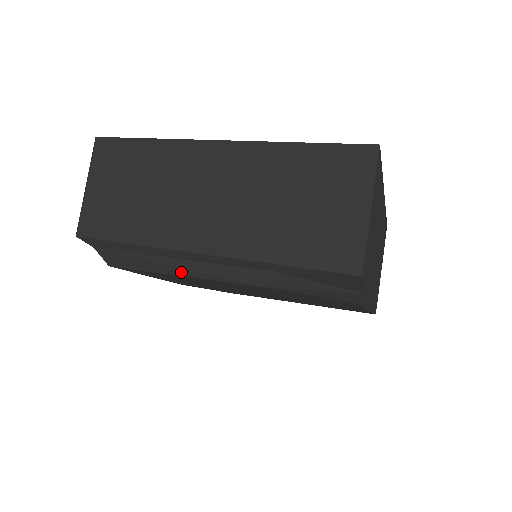
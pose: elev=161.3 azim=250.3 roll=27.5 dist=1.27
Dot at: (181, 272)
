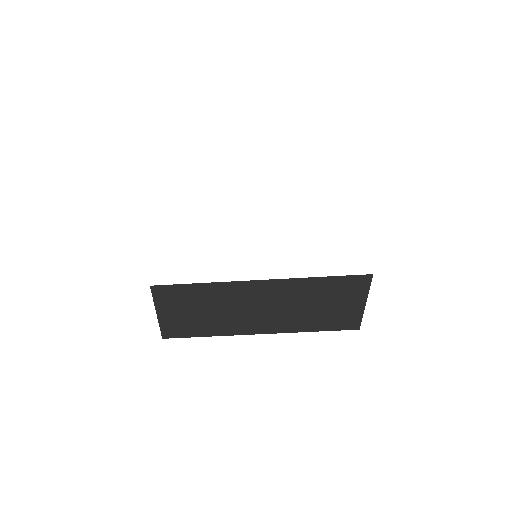
Dot at: occluded
